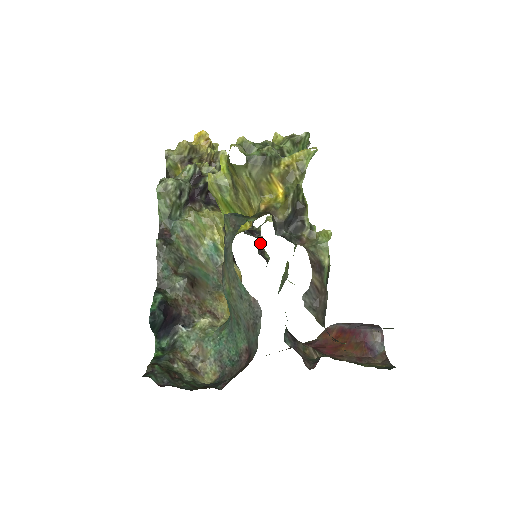
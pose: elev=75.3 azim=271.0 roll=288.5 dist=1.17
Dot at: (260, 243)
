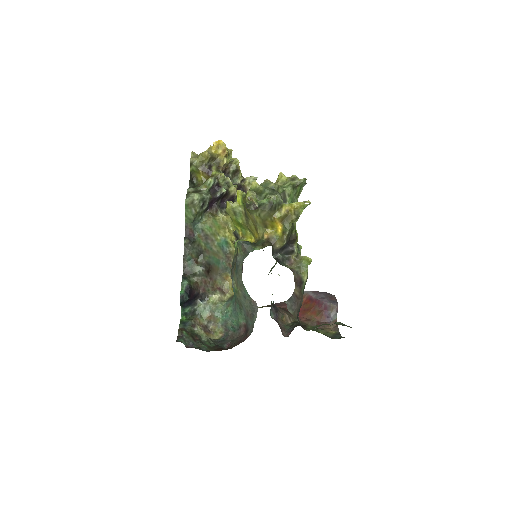
Dot at: occluded
